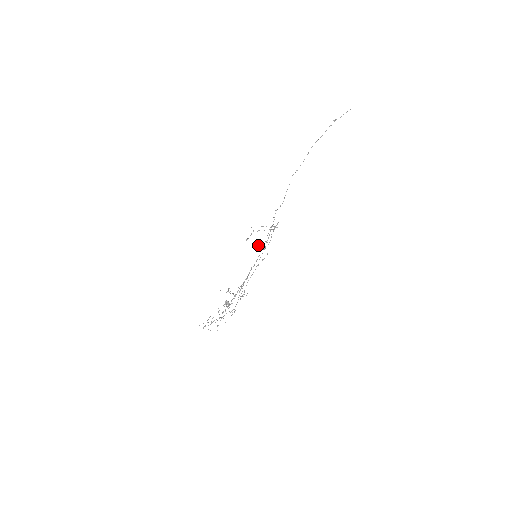
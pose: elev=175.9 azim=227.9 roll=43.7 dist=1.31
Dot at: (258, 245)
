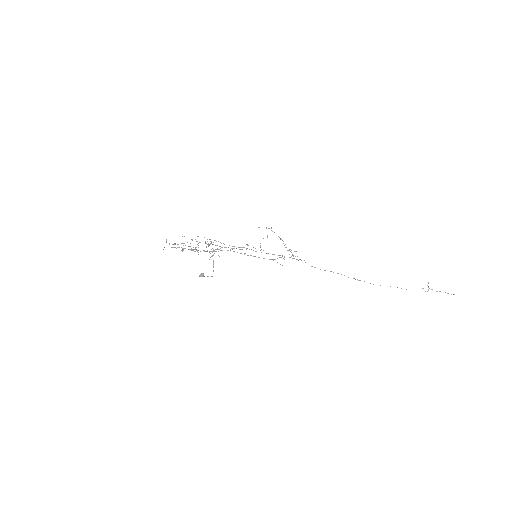
Dot at: occluded
